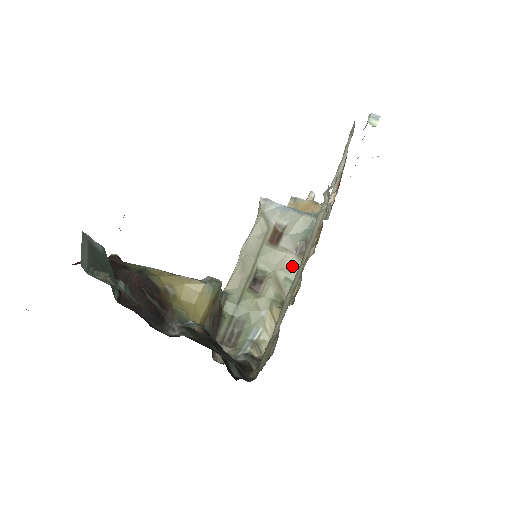
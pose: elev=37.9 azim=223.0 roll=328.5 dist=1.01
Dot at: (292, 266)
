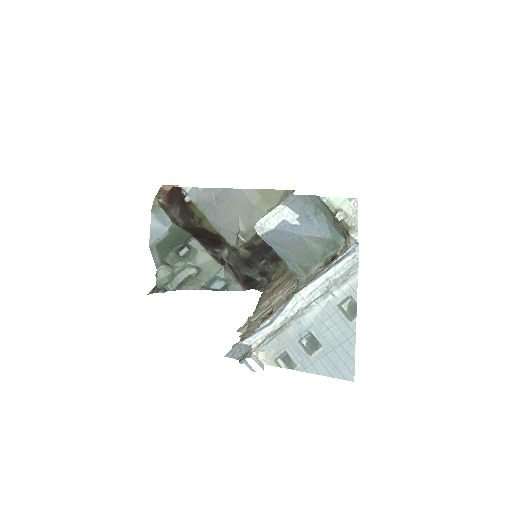
Dot at: occluded
